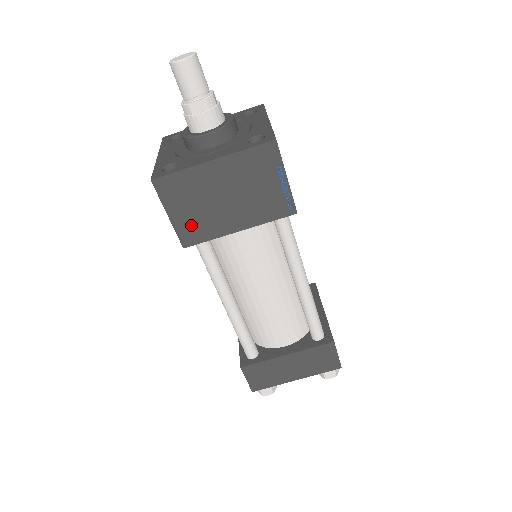
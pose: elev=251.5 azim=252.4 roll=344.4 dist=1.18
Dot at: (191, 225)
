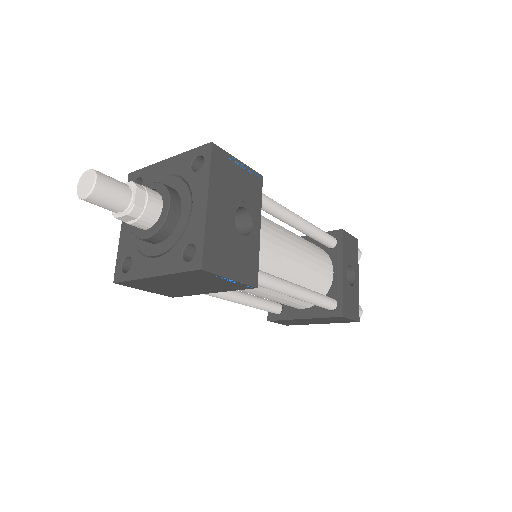
Dot at: (167, 292)
